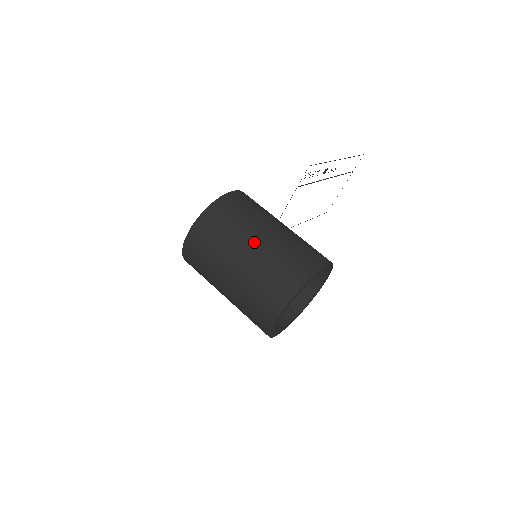
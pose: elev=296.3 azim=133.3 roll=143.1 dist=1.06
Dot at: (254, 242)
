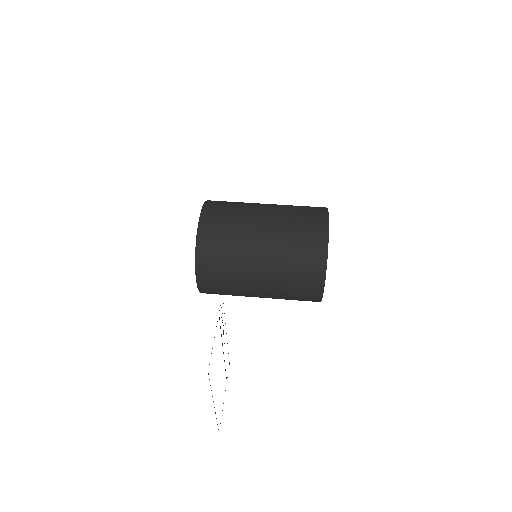
Dot at: occluded
